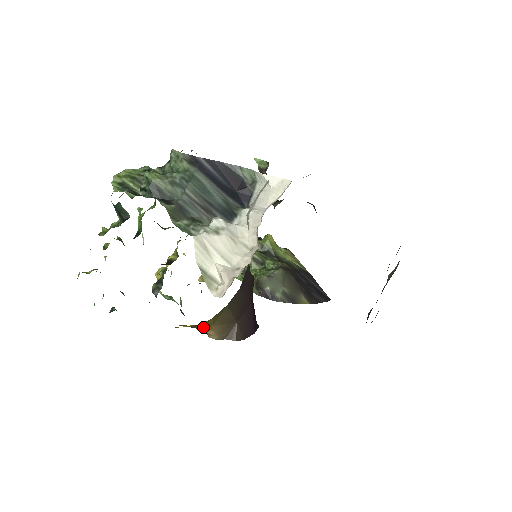
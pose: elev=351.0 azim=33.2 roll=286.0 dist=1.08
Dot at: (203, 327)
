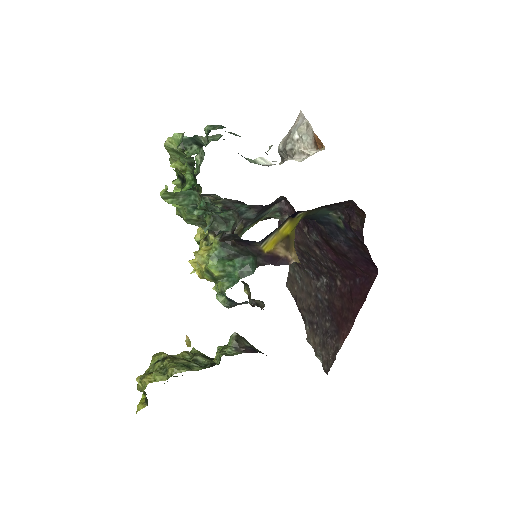
Dot at: (289, 244)
